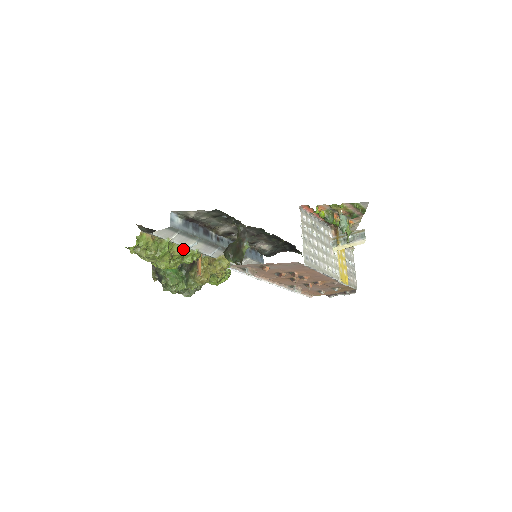
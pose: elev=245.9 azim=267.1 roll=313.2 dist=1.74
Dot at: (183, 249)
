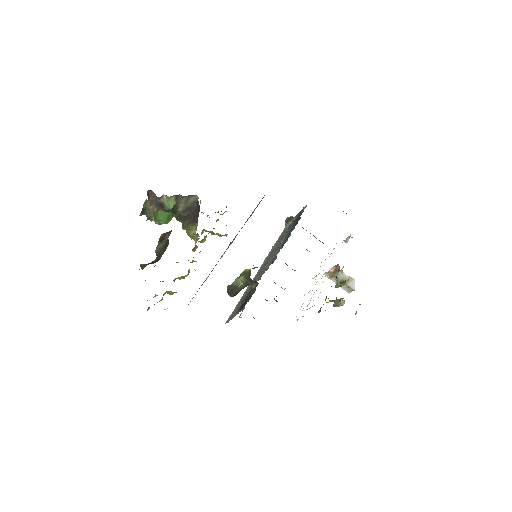
Dot at: (188, 273)
